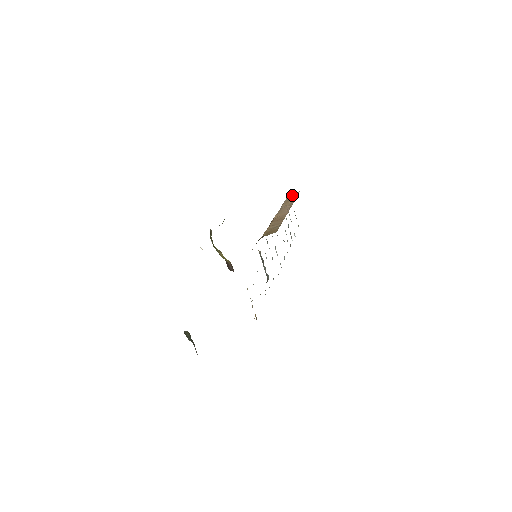
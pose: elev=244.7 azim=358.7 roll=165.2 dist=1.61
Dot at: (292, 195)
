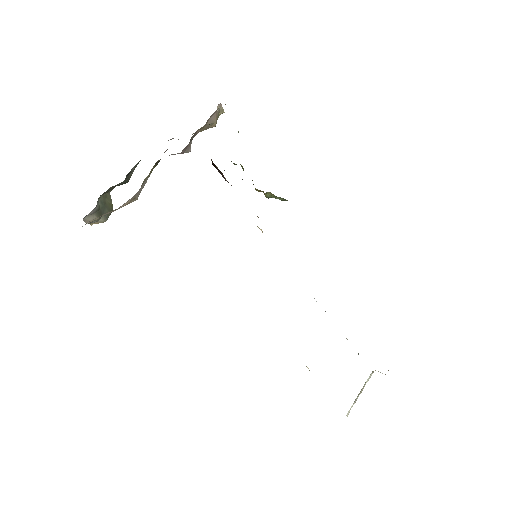
Dot at: occluded
